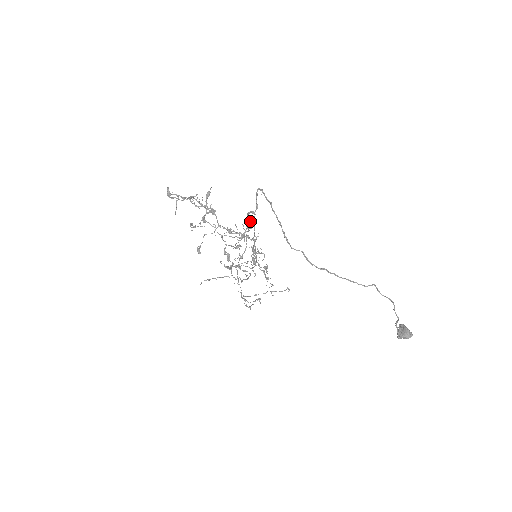
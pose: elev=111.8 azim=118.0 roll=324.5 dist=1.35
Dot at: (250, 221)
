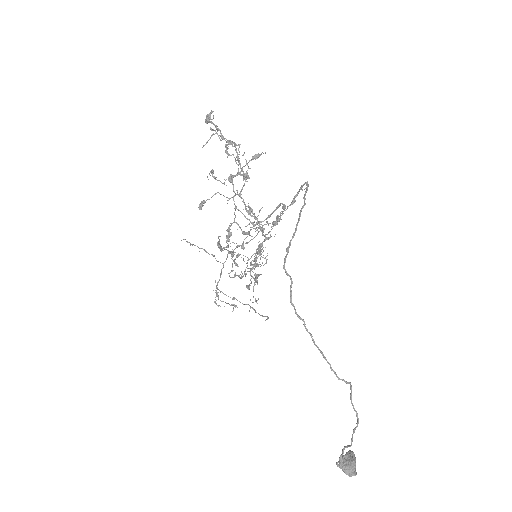
Dot at: (280, 217)
